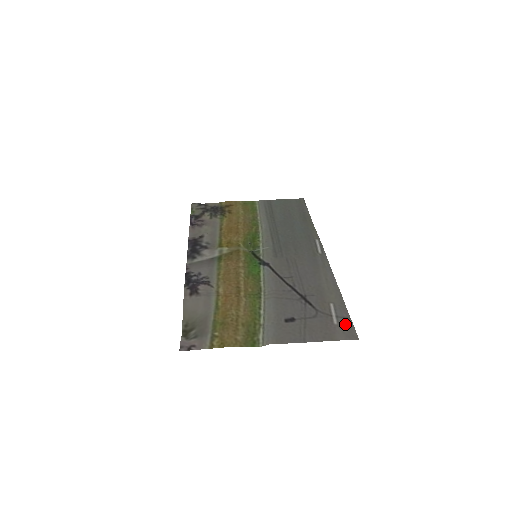
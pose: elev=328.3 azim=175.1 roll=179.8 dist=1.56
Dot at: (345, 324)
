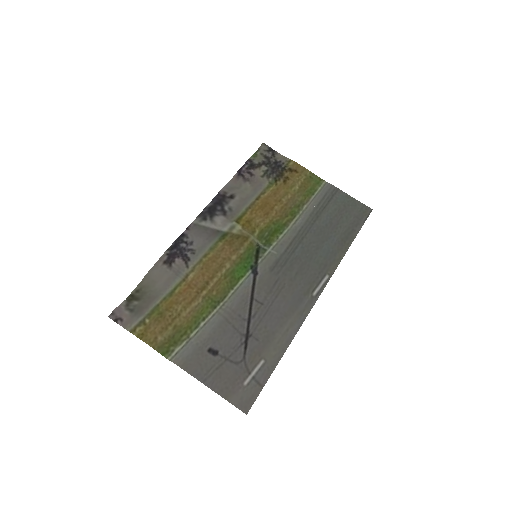
Dot at: (252, 391)
